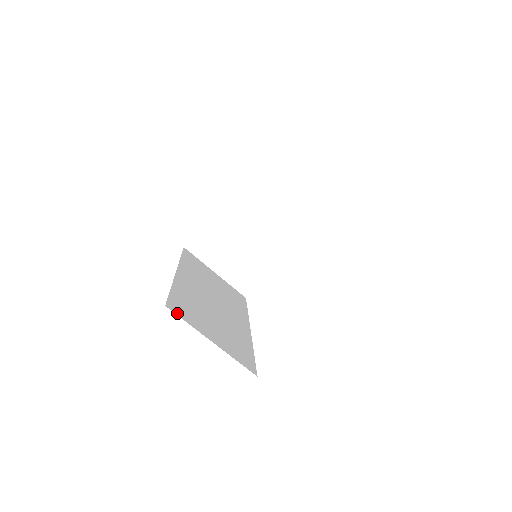
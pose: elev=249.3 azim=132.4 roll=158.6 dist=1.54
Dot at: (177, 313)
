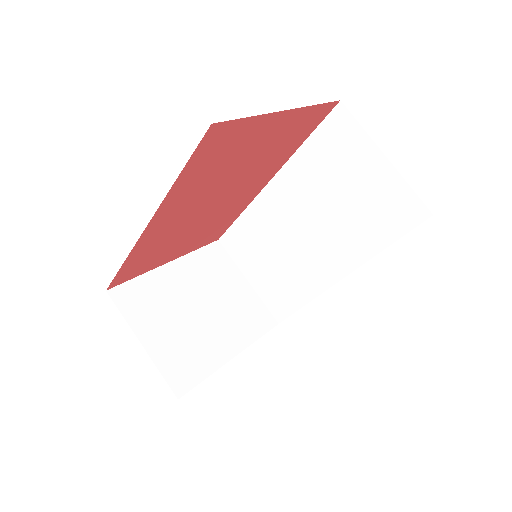
Dot at: occluded
